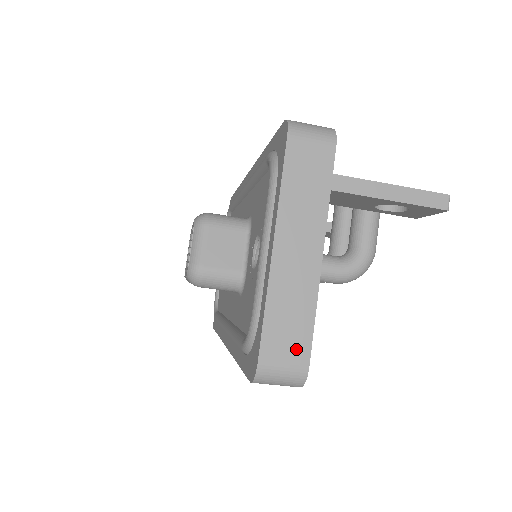
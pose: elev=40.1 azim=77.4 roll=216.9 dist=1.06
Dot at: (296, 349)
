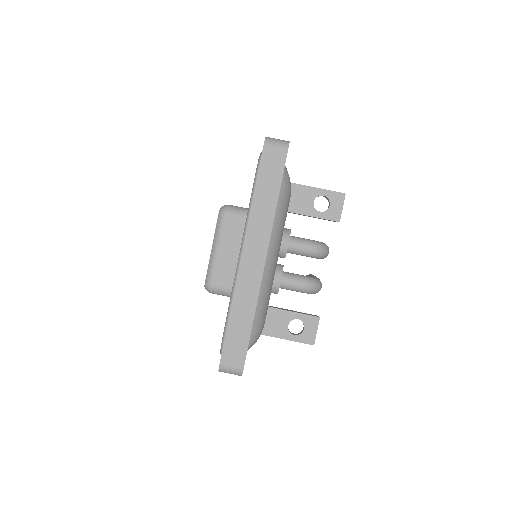
Dot at: occluded
